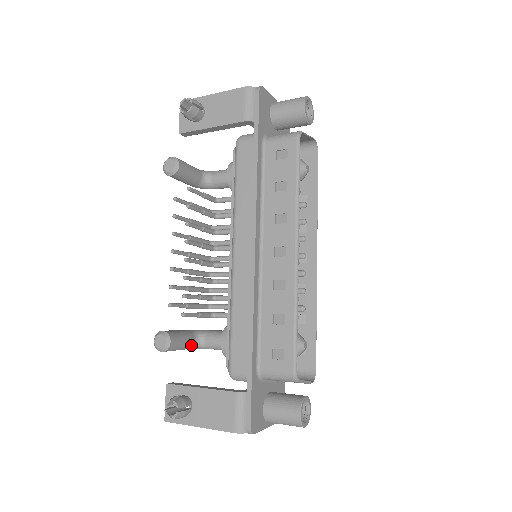
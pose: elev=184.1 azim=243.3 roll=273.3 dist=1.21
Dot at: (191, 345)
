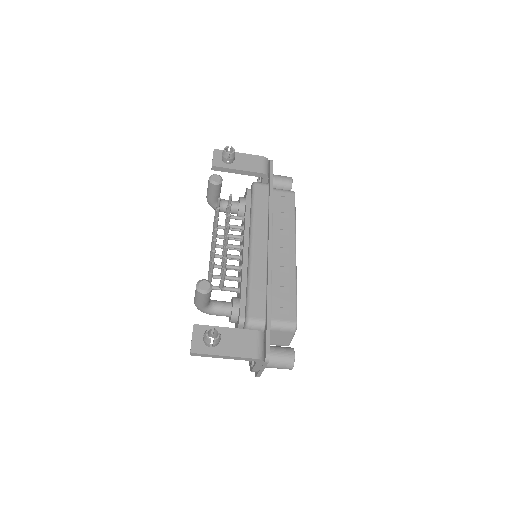
Dot at: (208, 304)
